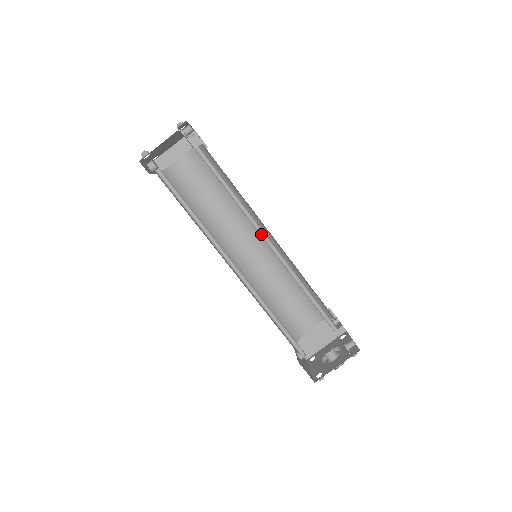
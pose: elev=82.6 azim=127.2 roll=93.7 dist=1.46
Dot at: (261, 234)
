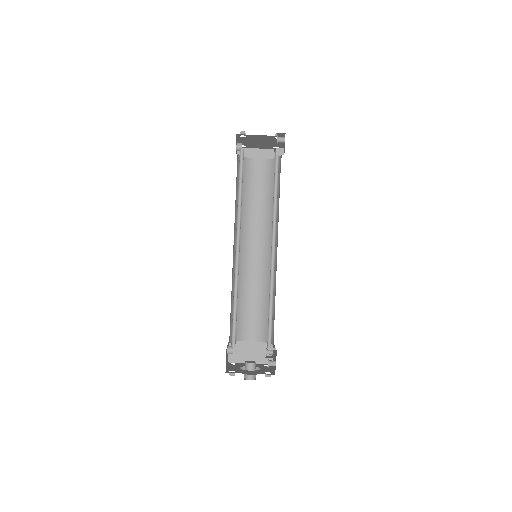
Dot at: (272, 241)
